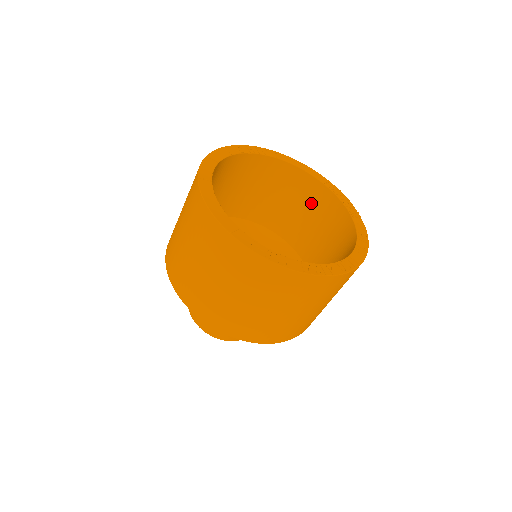
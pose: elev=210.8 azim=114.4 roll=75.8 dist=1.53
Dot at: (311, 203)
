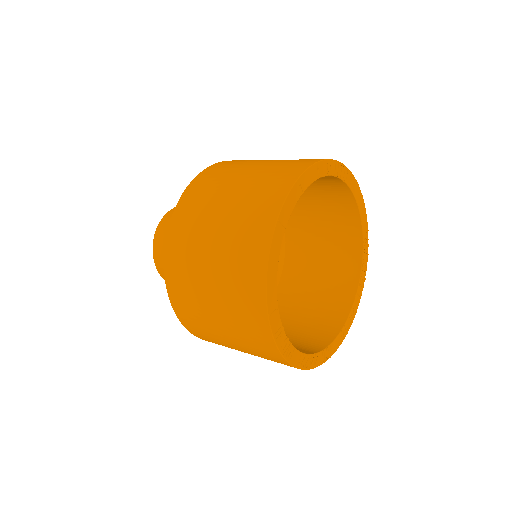
Dot at: (337, 232)
